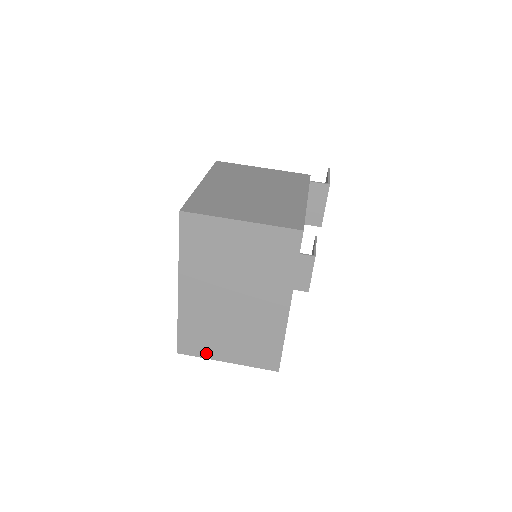
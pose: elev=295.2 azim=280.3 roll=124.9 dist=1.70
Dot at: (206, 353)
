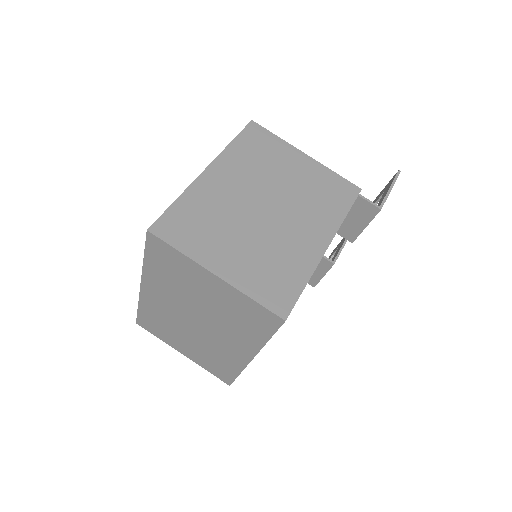
Dot at: (163, 338)
